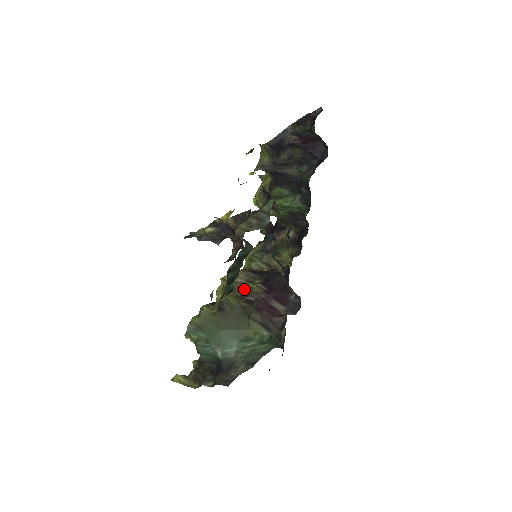
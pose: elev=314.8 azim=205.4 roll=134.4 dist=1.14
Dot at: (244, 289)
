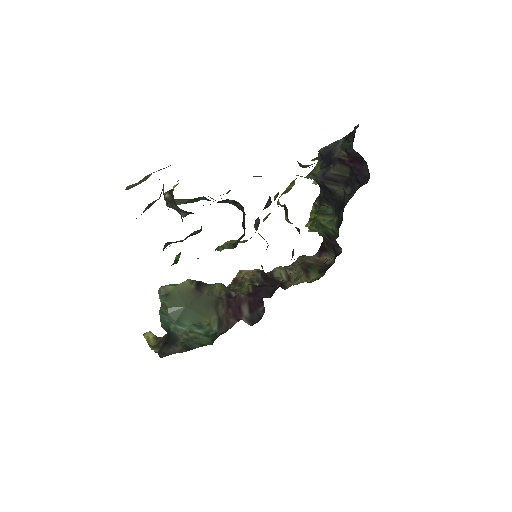
Dot at: (241, 285)
